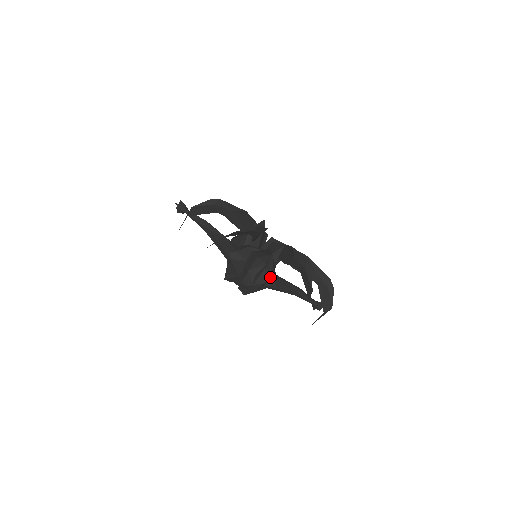
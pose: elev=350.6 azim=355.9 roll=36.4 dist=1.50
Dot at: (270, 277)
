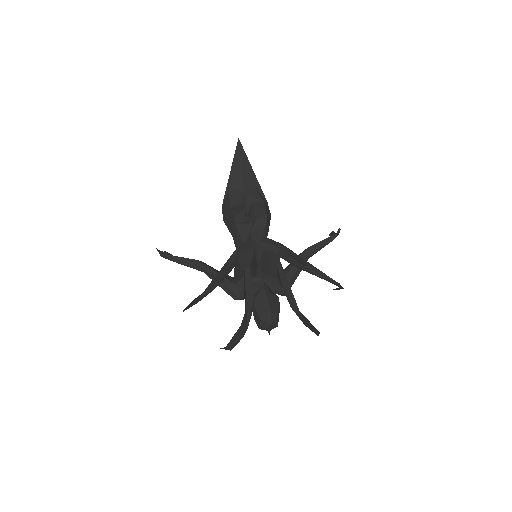
Dot at: (279, 310)
